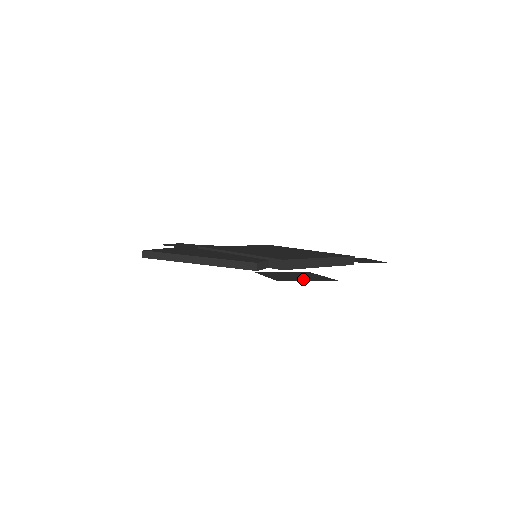
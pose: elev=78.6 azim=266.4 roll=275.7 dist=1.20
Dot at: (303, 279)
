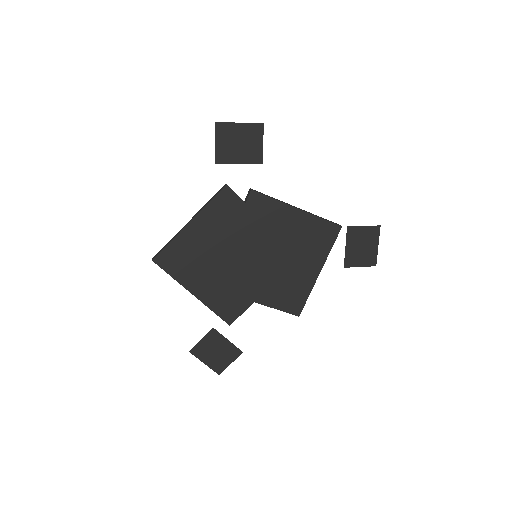
Dot at: (238, 129)
